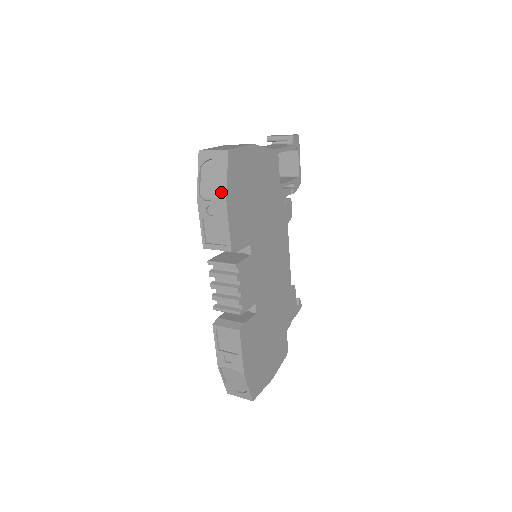
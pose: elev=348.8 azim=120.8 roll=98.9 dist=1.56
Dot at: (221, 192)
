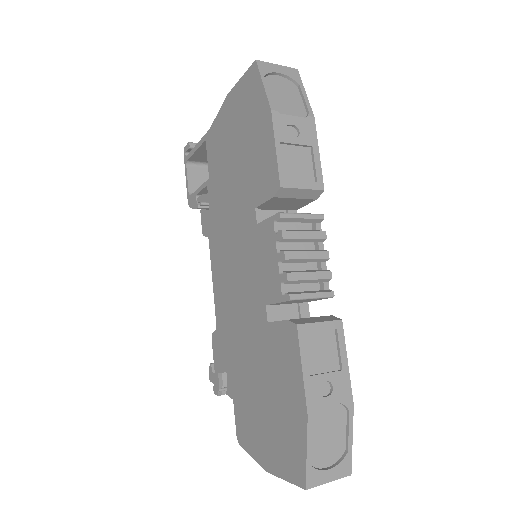
Dot at: (302, 111)
